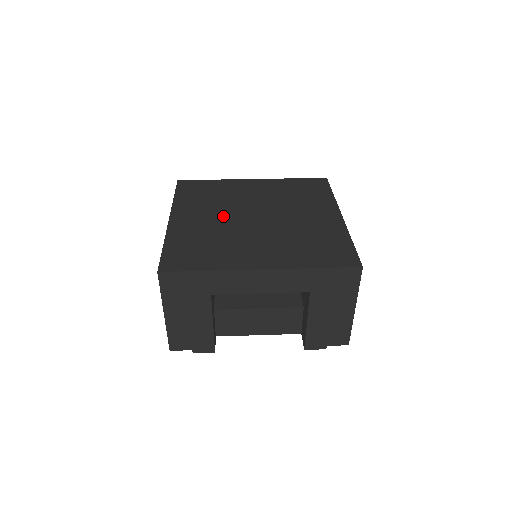
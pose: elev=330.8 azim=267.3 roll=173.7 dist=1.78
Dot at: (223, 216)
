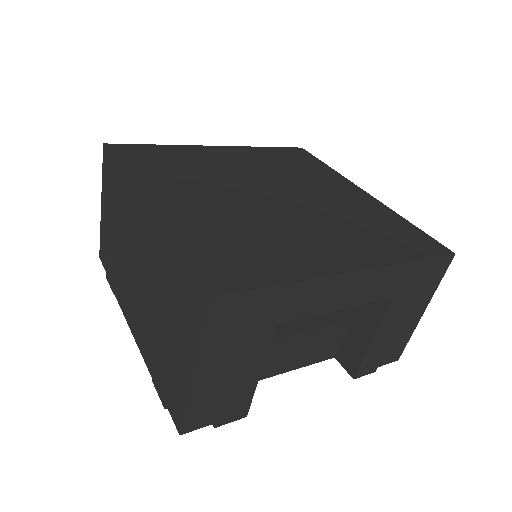
Dot at: (225, 196)
